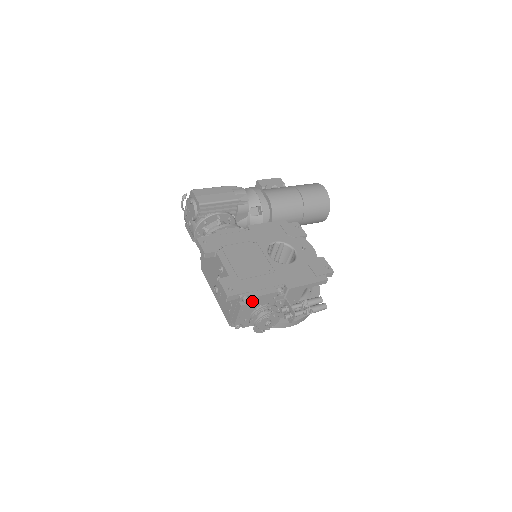
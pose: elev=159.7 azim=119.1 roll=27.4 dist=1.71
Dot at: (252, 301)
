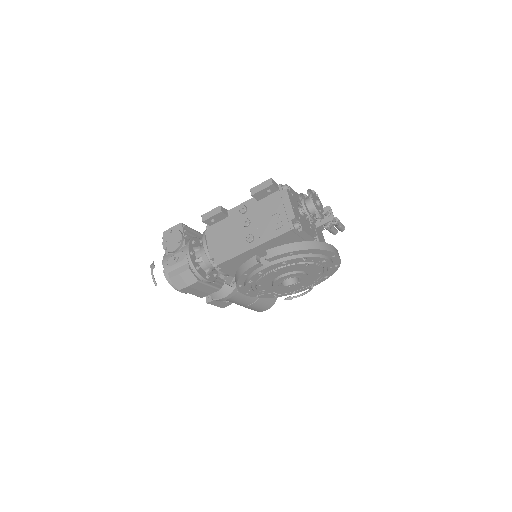
Dot at: (291, 191)
